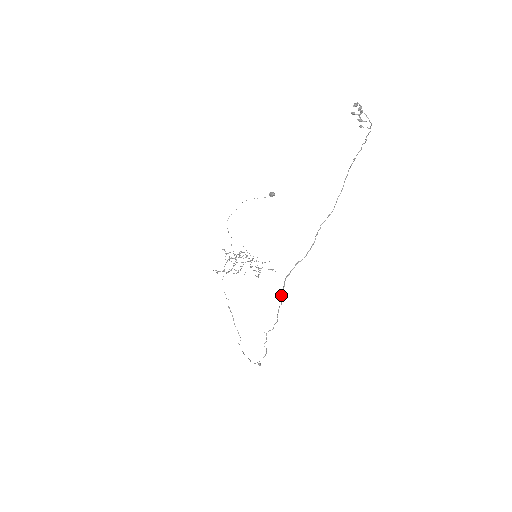
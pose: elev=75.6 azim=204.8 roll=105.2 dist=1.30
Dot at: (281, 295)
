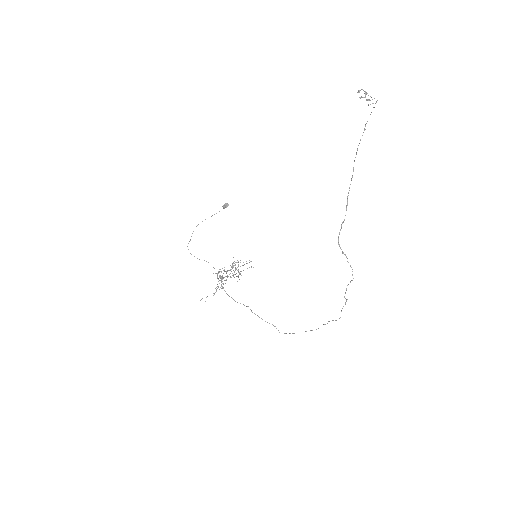
Dot at: (342, 253)
